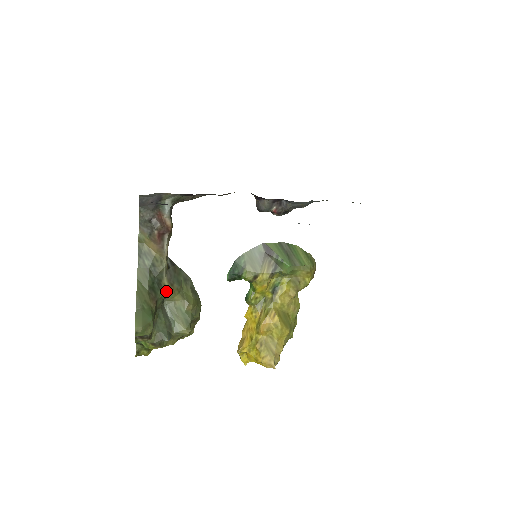
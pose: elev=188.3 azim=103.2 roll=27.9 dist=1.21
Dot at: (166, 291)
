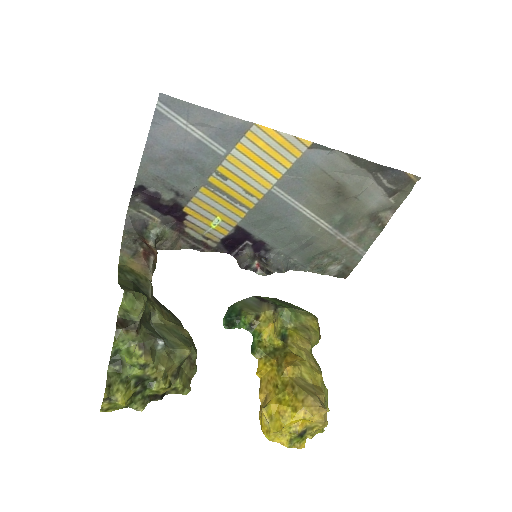
Dot at: (154, 305)
